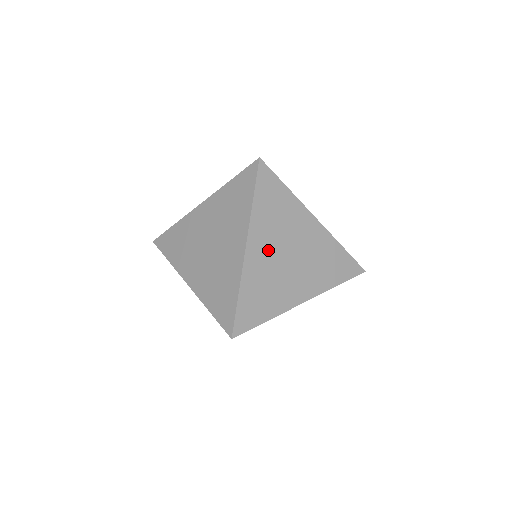
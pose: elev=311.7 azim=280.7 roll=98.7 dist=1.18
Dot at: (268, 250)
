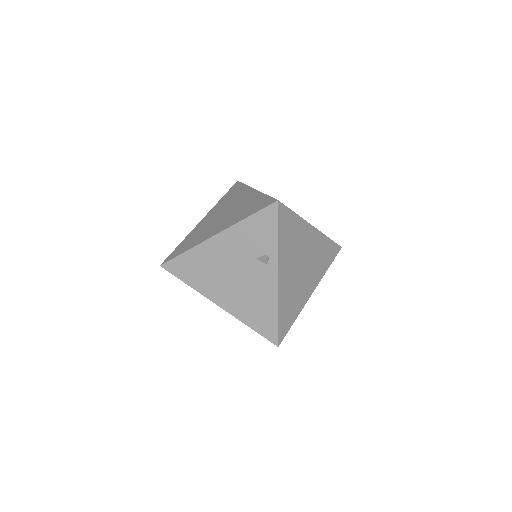
Dot at: occluded
